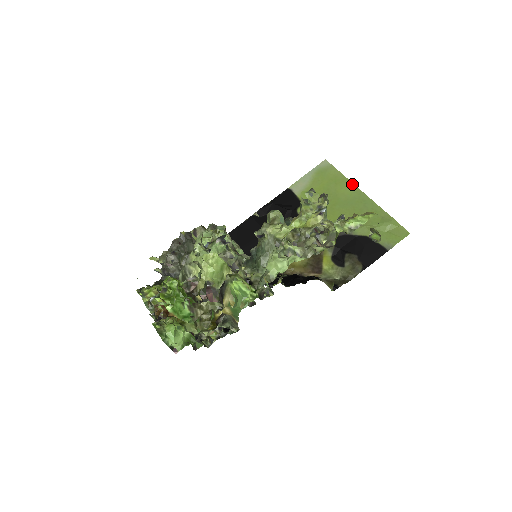
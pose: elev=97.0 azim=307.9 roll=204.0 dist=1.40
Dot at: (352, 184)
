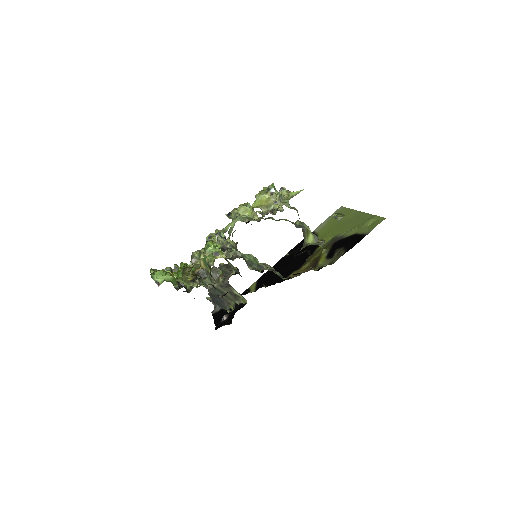
Dot at: (354, 210)
